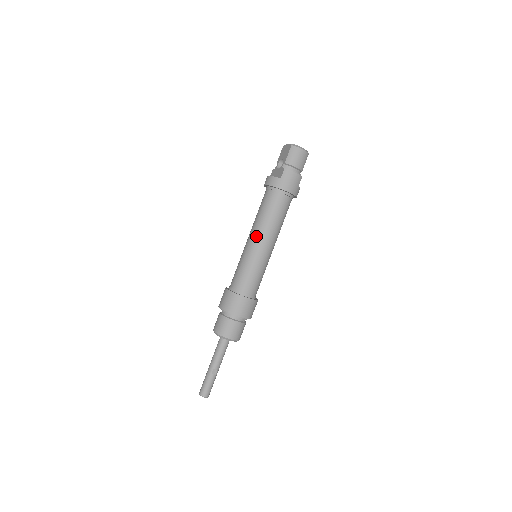
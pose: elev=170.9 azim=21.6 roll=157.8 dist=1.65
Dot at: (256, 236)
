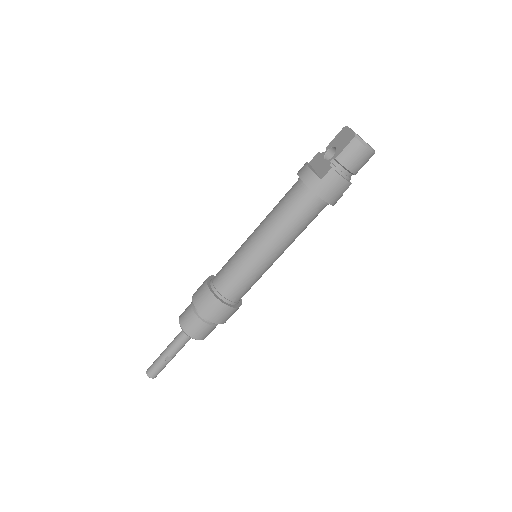
Dot at: (262, 239)
